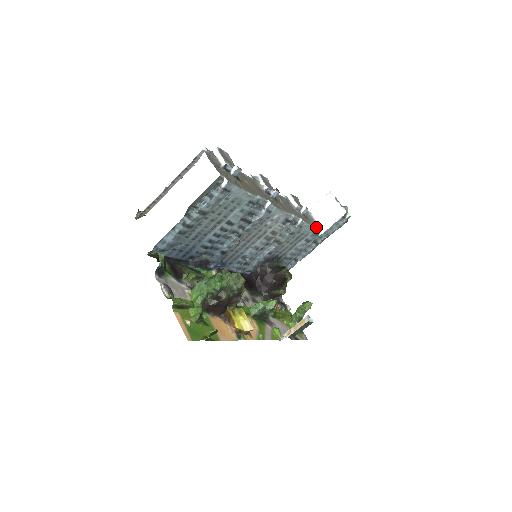
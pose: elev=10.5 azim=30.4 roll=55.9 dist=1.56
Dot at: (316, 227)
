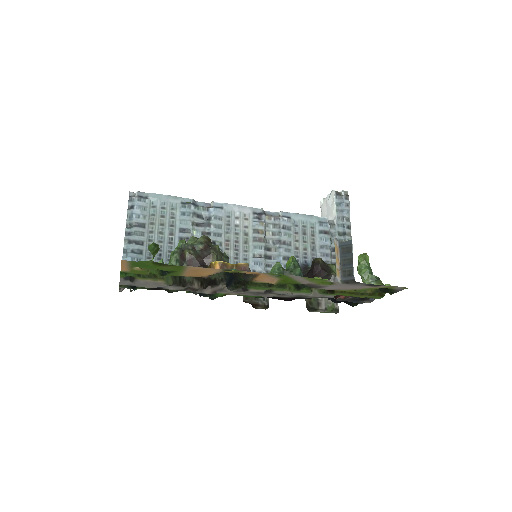
Dot at: (319, 218)
